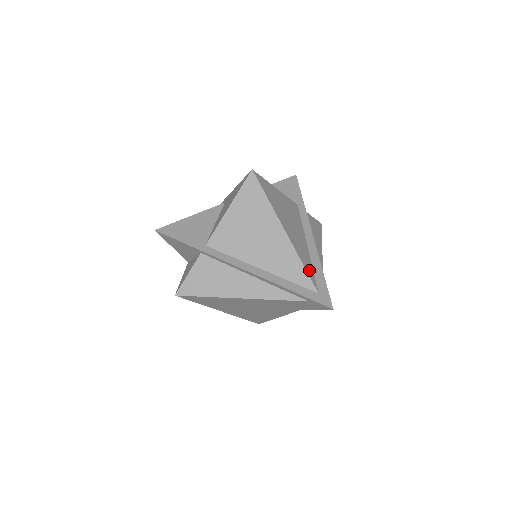
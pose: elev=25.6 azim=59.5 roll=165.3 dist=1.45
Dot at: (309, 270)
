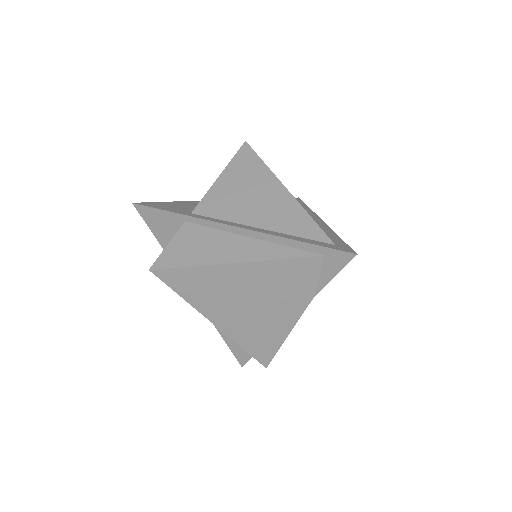
Dot at: occluded
